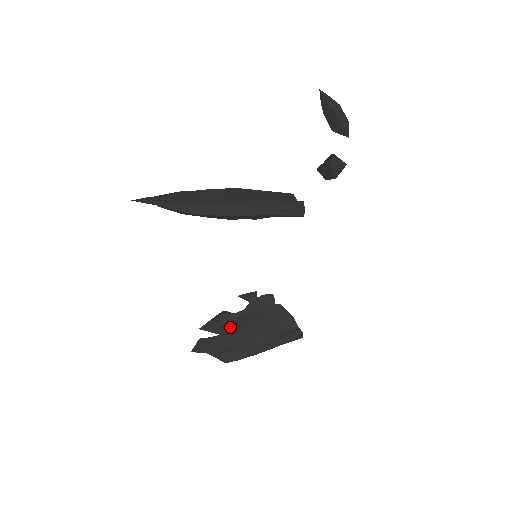
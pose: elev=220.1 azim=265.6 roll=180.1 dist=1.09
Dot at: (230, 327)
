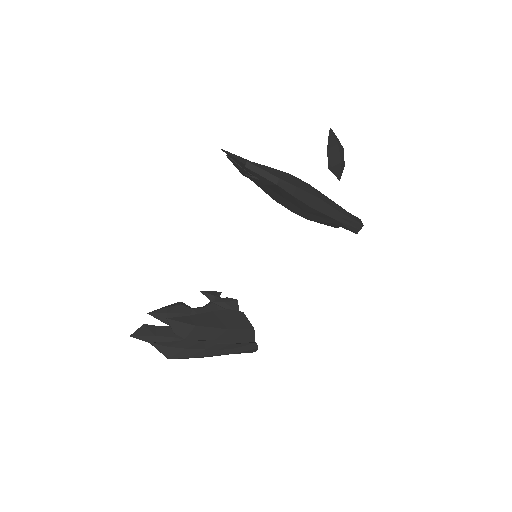
Dot at: (186, 321)
